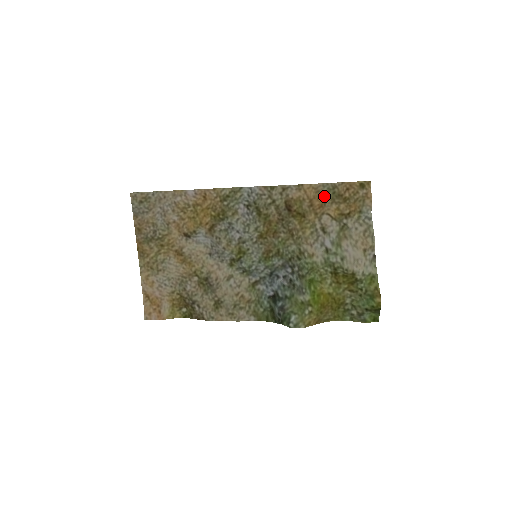
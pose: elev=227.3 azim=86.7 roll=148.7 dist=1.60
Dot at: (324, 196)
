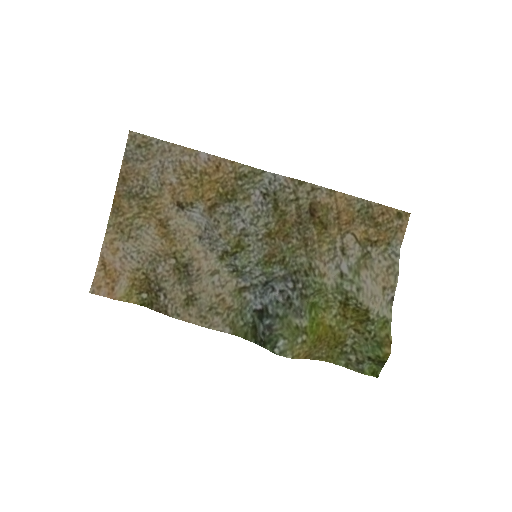
Dot at: (355, 212)
